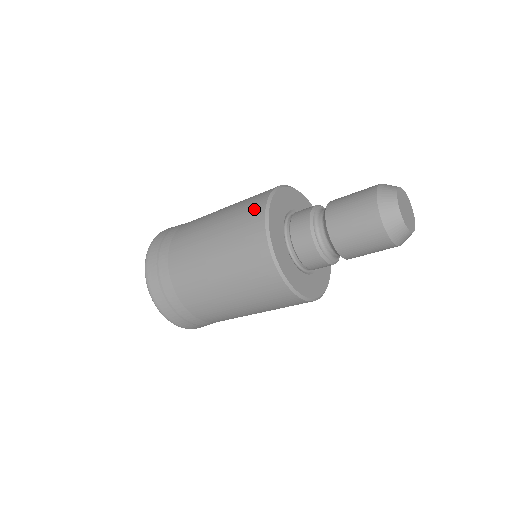
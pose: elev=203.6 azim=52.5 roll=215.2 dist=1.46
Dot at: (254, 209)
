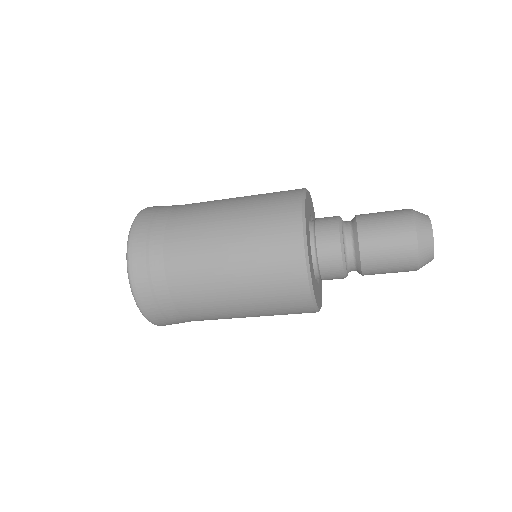
Dot at: (286, 209)
